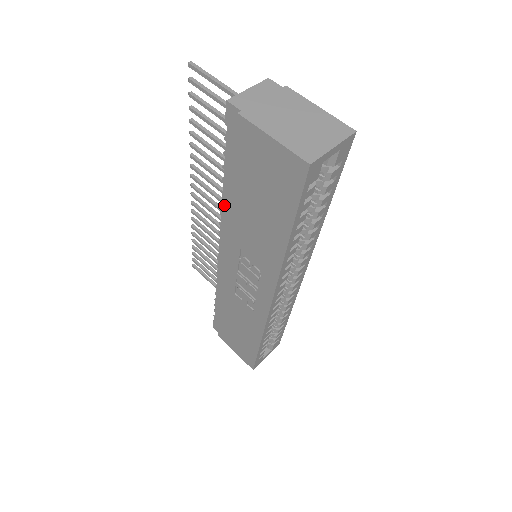
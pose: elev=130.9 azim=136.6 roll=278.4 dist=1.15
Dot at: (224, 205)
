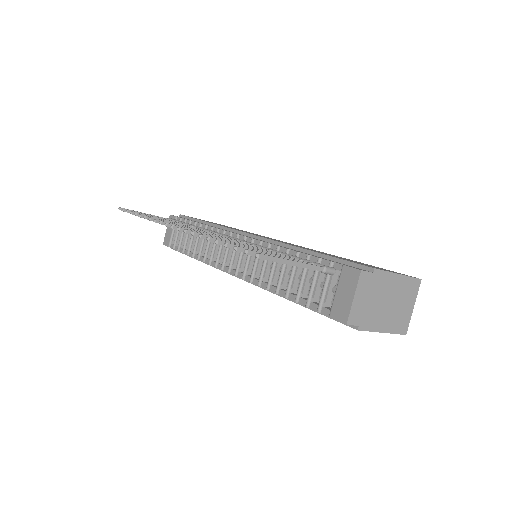
Dot at: occluded
